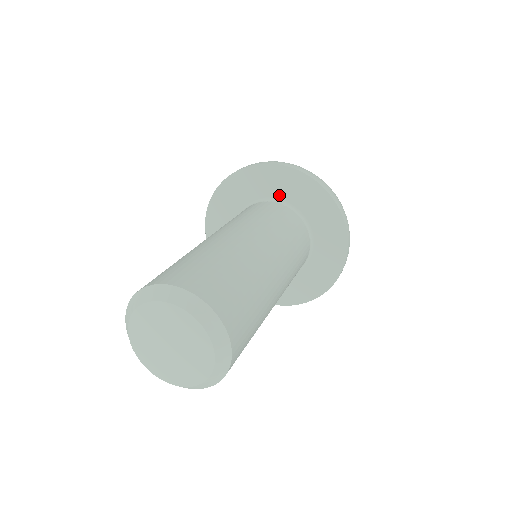
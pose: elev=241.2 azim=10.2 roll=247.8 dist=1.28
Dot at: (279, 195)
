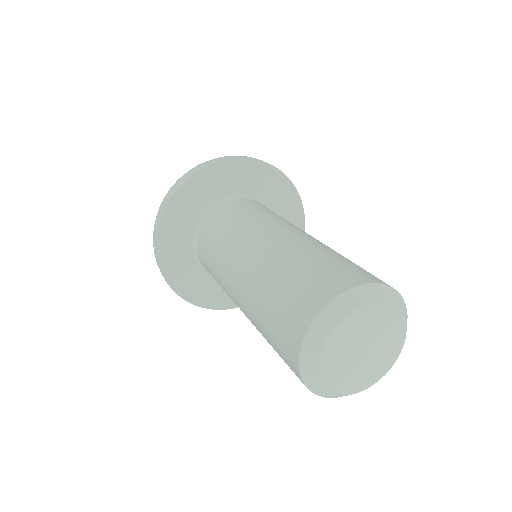
Dot at: (239, 190)
